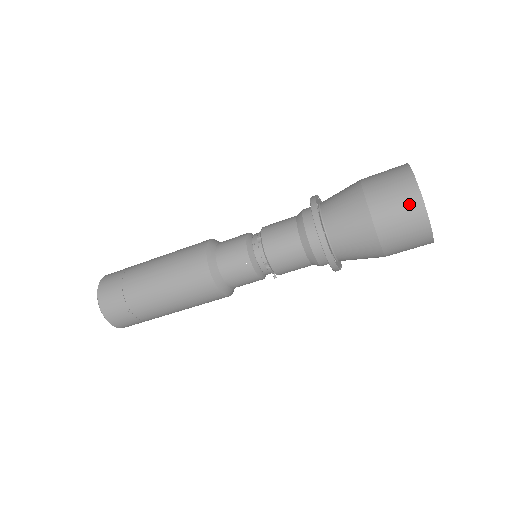
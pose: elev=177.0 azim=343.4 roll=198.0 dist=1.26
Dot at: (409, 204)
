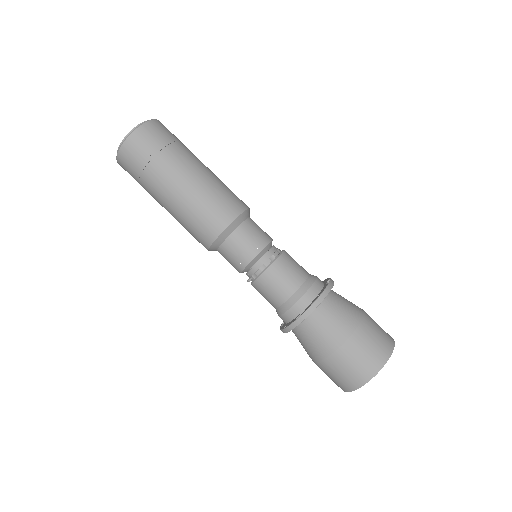
Dot at: (380, 352)
